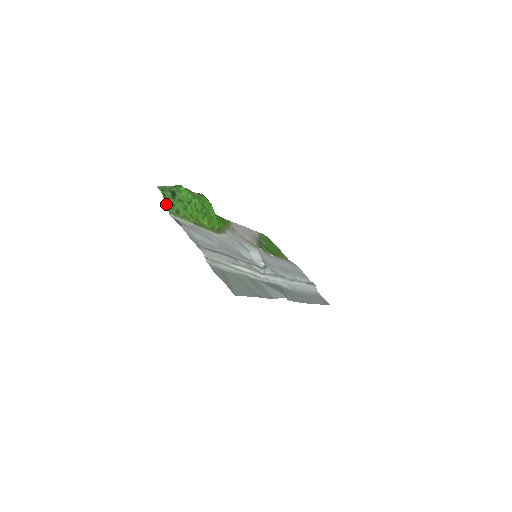
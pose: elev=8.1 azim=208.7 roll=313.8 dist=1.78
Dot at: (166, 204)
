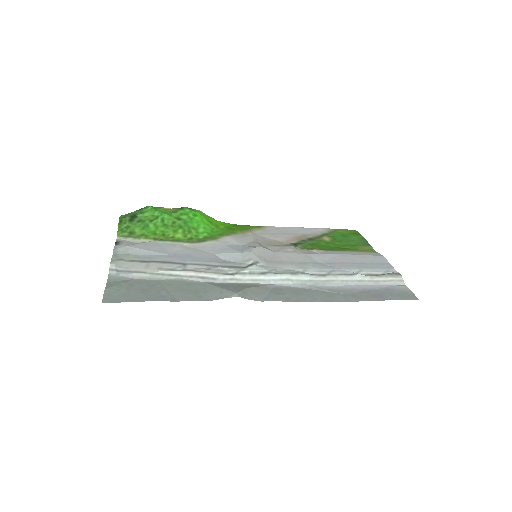
Dot at: (118, 229)
